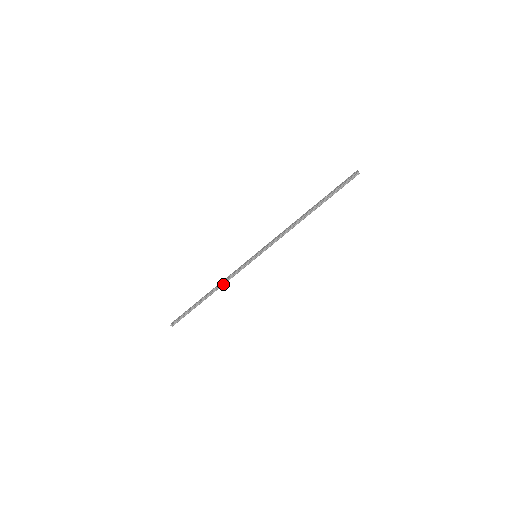
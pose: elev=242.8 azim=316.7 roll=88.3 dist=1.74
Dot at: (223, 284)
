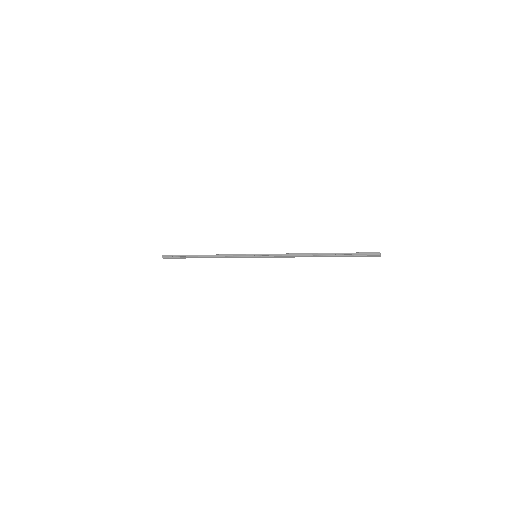
Dot at: (218, 256)
